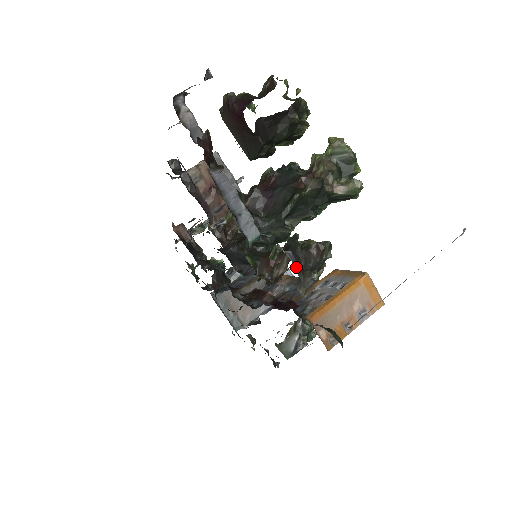
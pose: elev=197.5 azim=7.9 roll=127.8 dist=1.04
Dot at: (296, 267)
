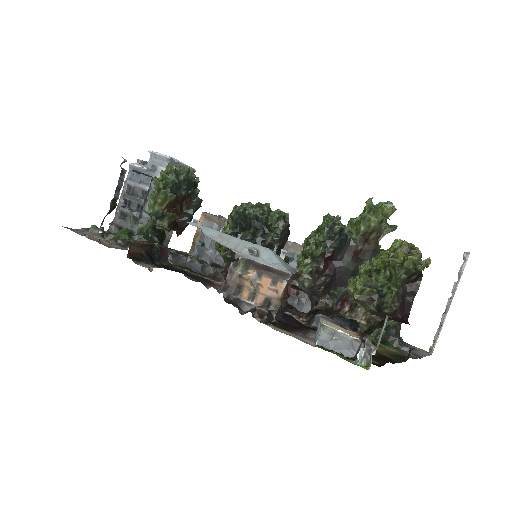
Dot at: occluded
